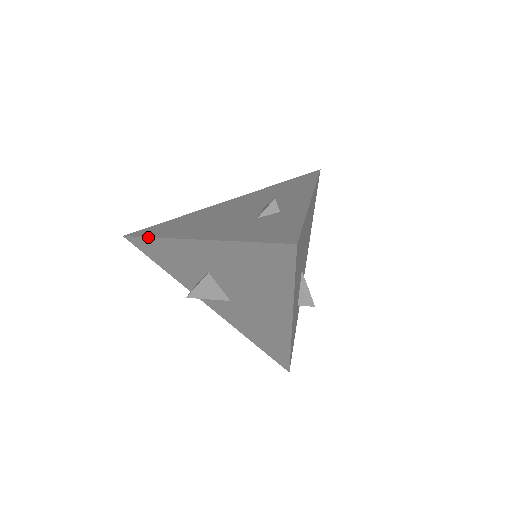
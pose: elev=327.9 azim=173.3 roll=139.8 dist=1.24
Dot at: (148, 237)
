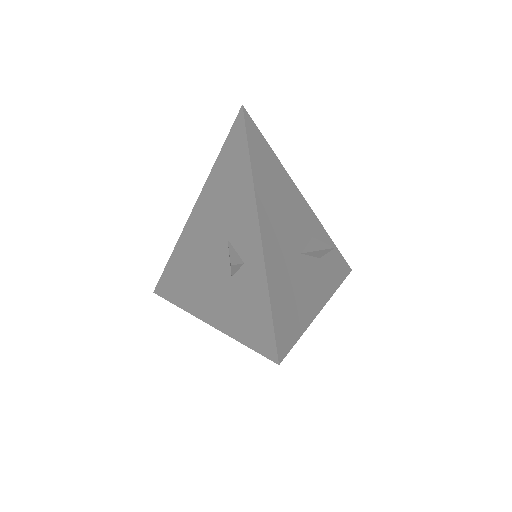
Dot at: occluded
